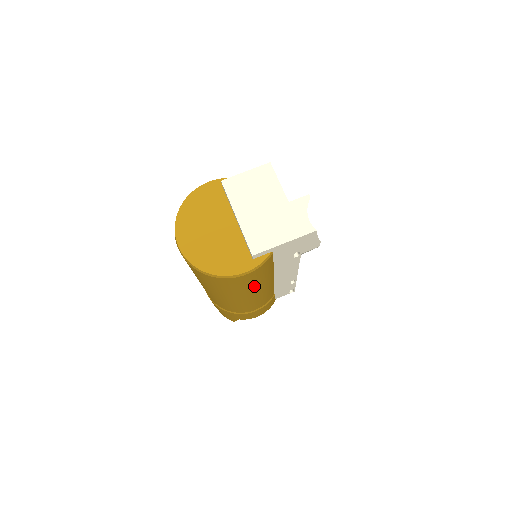
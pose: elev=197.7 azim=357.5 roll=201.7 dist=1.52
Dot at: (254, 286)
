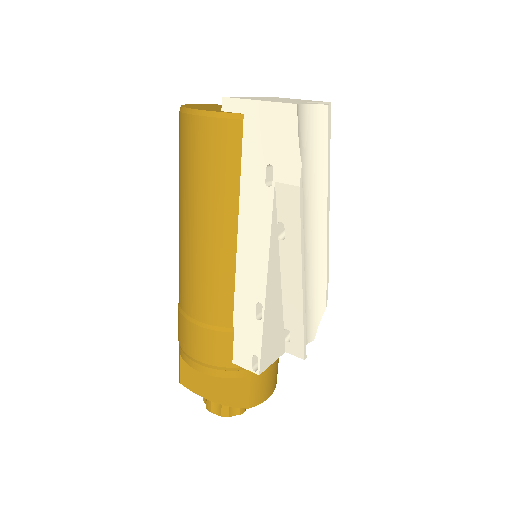
Dot at: (206, 190)
